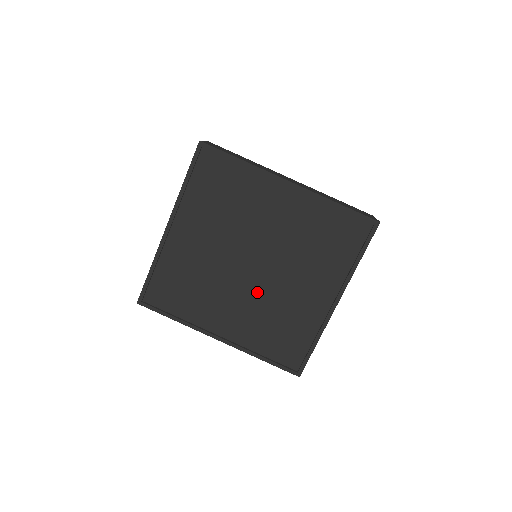
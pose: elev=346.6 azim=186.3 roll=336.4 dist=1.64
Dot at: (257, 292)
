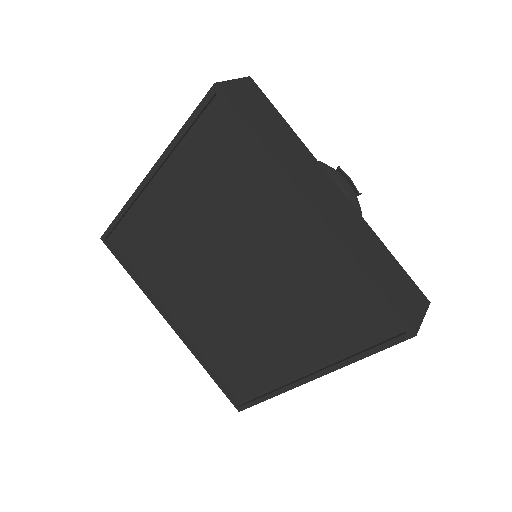
Dot at: (226, 308)
